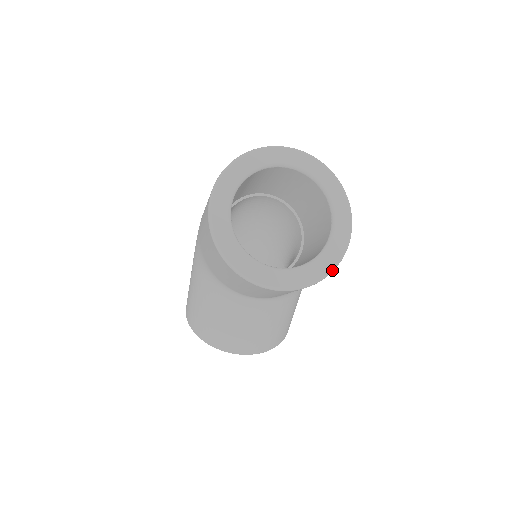
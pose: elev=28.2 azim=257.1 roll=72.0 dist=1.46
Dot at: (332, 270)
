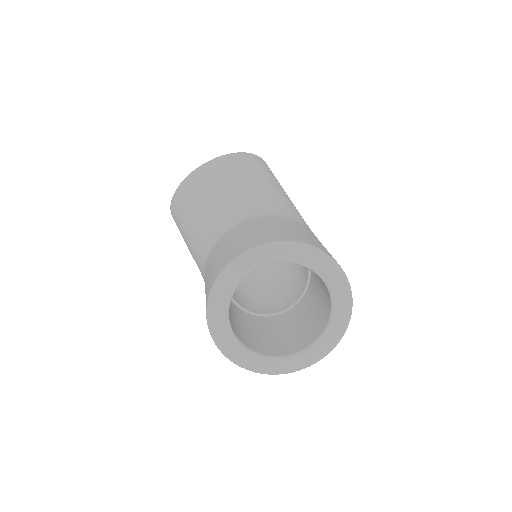
Dot at: (242, 153)
